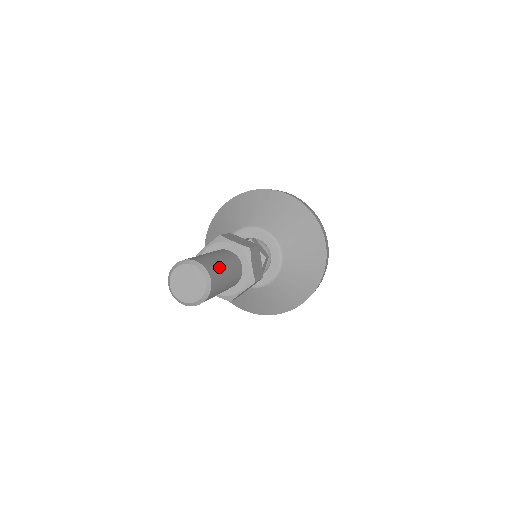
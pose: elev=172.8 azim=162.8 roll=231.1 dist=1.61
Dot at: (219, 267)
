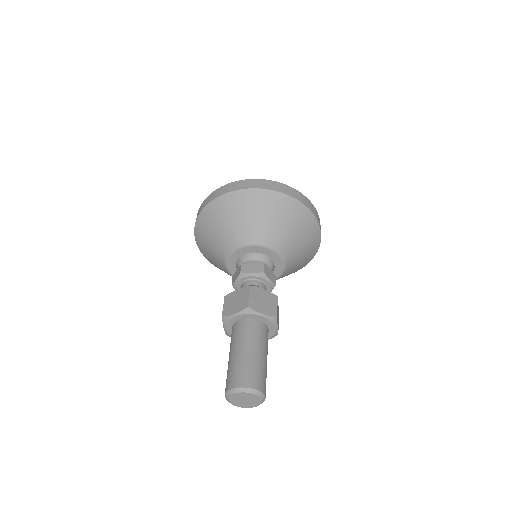
Dot at: (264, 370)
